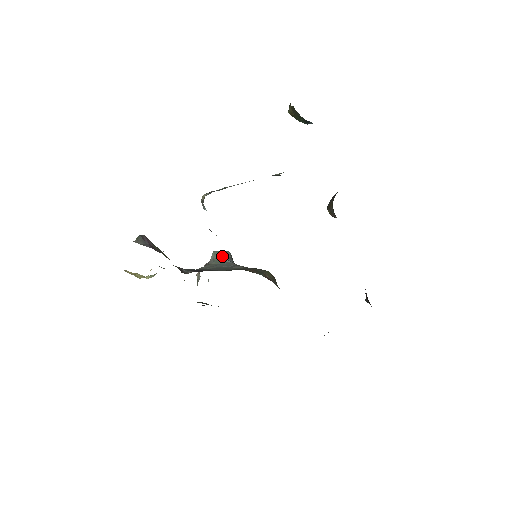
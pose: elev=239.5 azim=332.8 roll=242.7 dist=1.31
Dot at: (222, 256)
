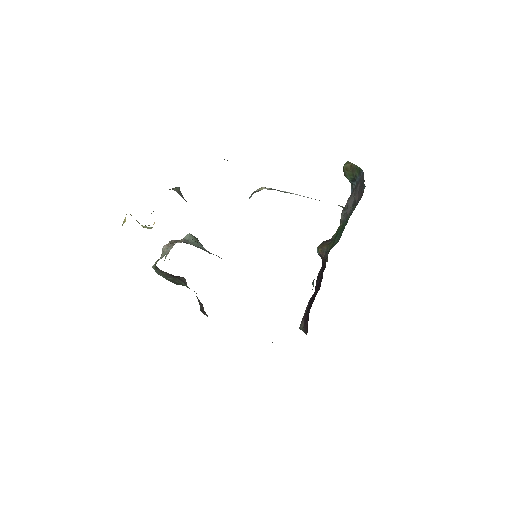
Dot at: (198, 241)
